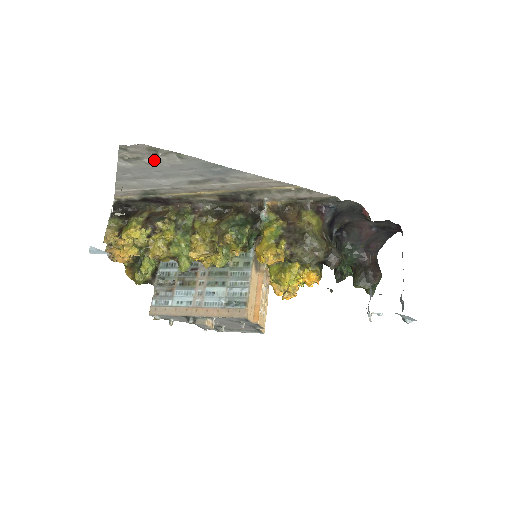
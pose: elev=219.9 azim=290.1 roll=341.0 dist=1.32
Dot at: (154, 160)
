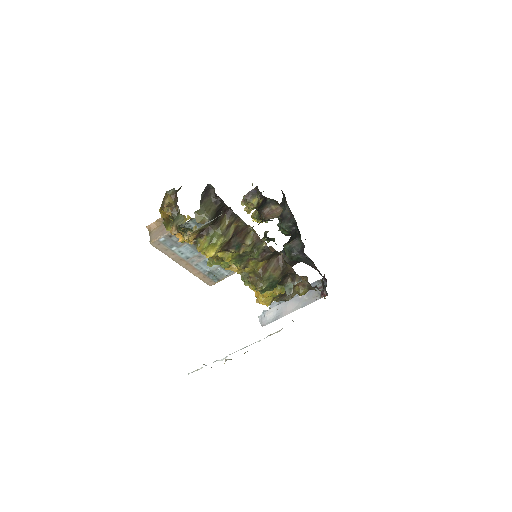
Dot at: occluded
